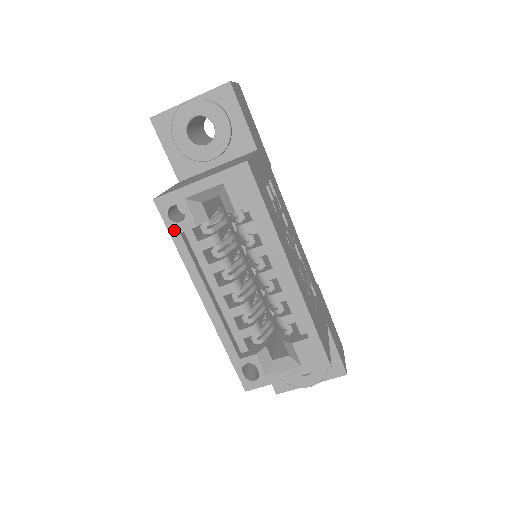
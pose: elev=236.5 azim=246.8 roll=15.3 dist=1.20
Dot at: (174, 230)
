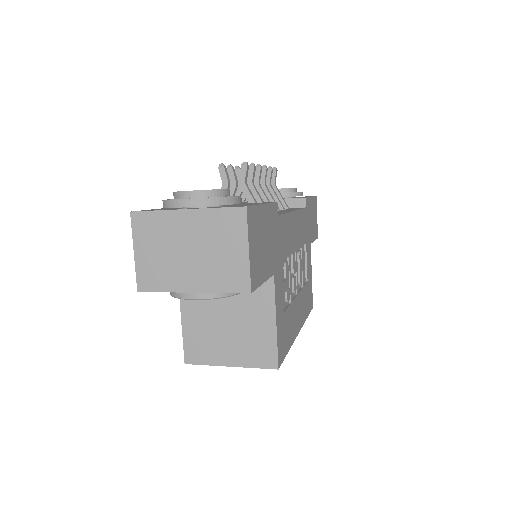
Dot at: occluded
